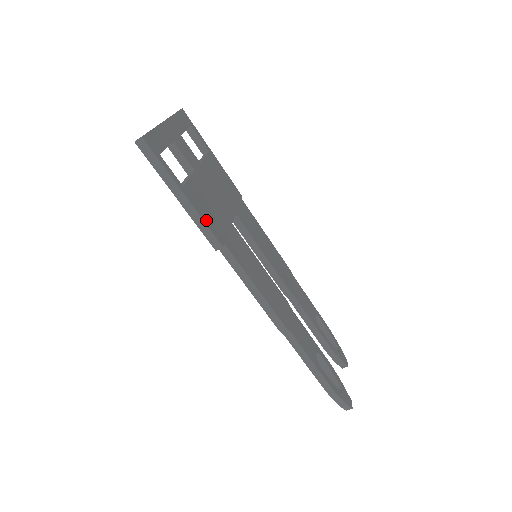
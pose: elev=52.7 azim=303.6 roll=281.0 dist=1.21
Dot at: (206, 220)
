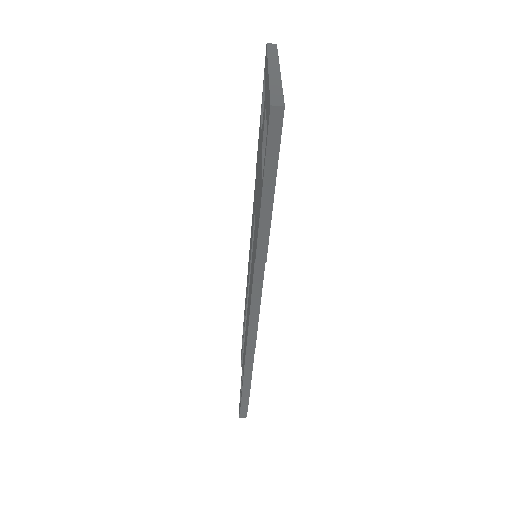
Dot at: (270, 227)
